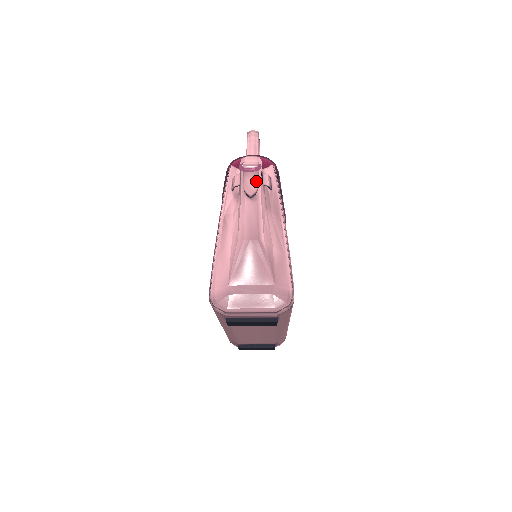
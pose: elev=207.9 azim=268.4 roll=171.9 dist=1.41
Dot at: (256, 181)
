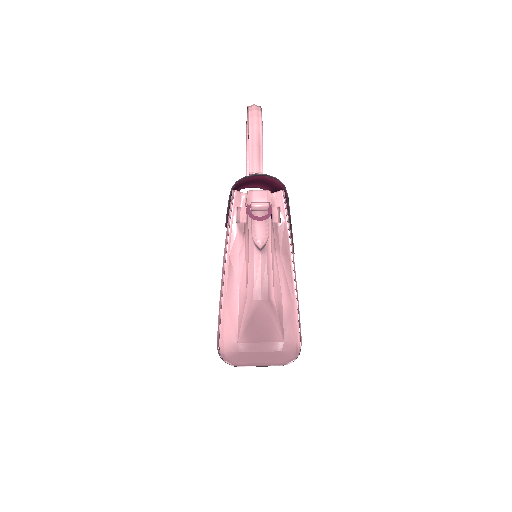
Dot at: (266, 227)
